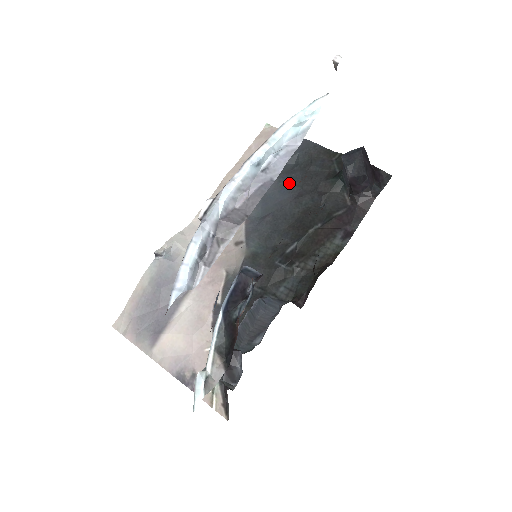
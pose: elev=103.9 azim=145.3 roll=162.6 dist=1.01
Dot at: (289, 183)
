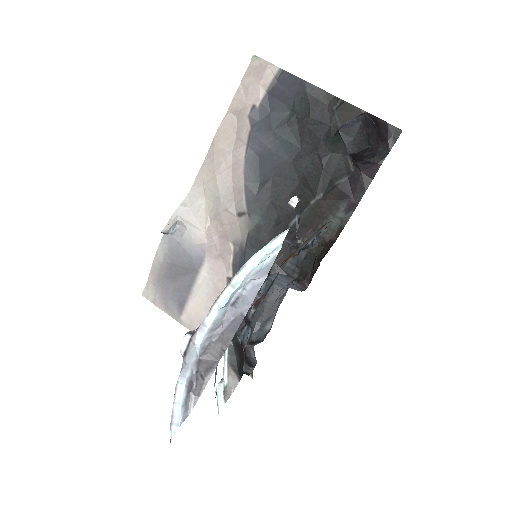
Dot at: (286, 141)
